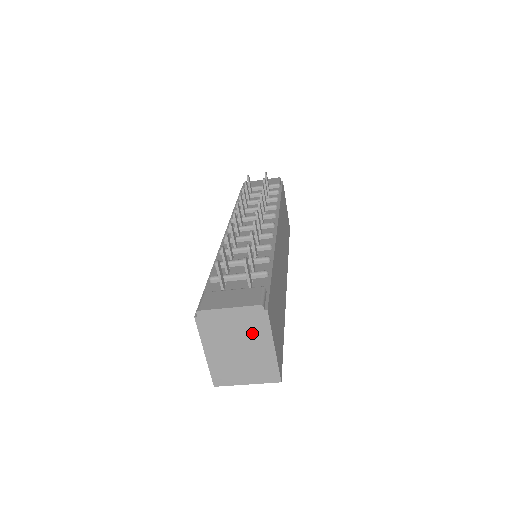
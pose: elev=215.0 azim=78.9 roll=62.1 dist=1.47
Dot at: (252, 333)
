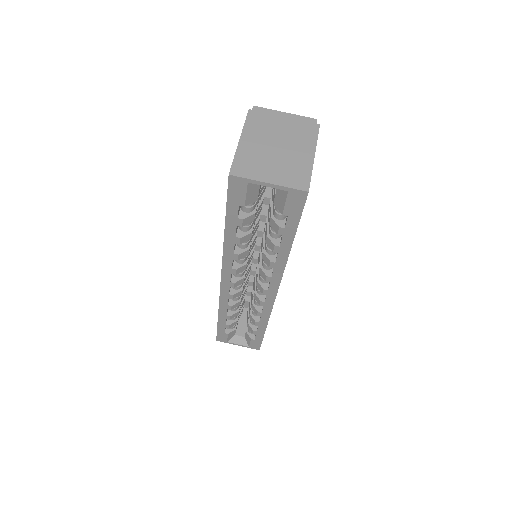
Dot at: (297, 137)
